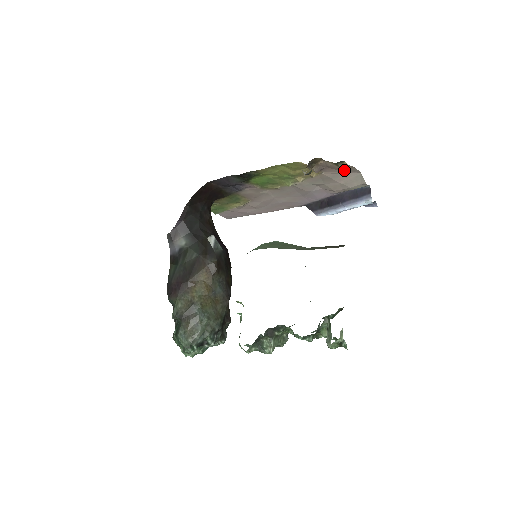
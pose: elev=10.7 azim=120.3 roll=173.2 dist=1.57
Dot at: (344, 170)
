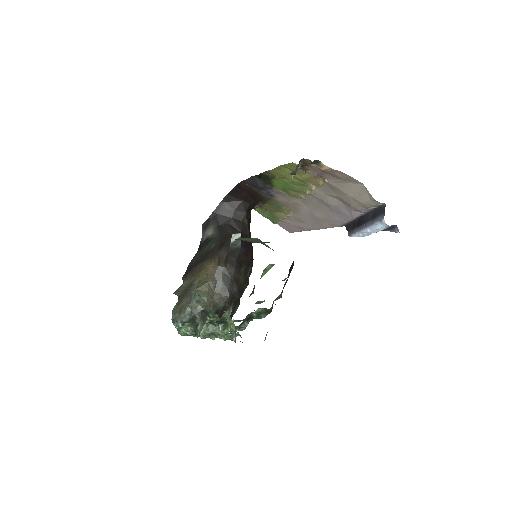
Dot at: (342, 178)
